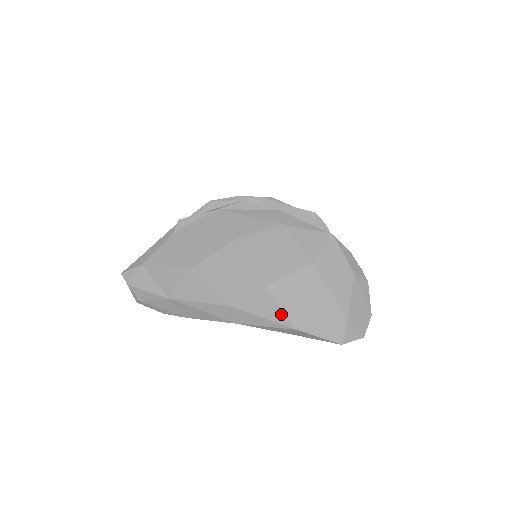
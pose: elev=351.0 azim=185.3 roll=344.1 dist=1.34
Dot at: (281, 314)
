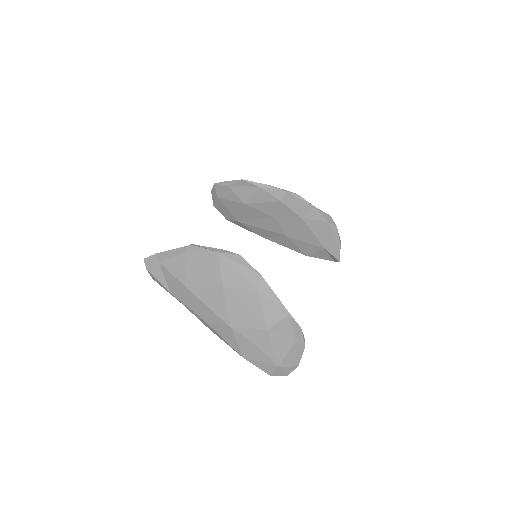
Dot at: (236, 345)
